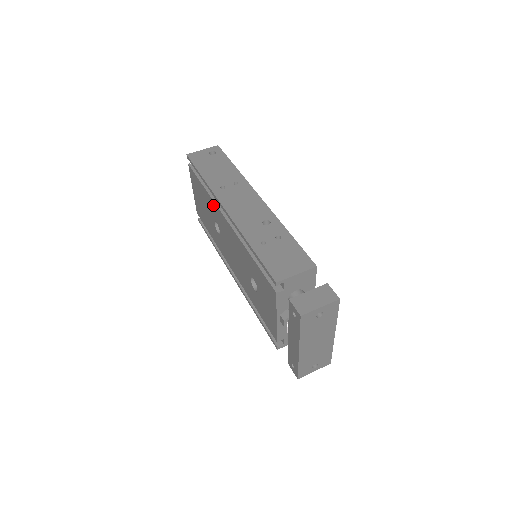
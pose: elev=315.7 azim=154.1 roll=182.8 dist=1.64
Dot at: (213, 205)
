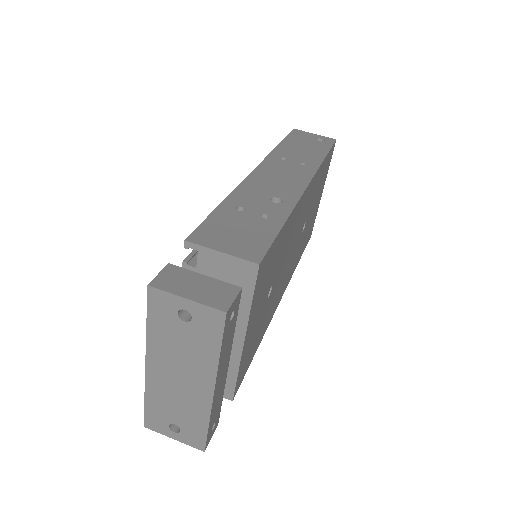
Dot at: occluded
